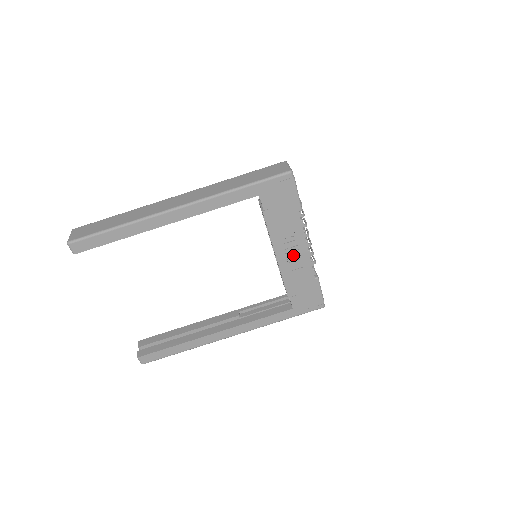
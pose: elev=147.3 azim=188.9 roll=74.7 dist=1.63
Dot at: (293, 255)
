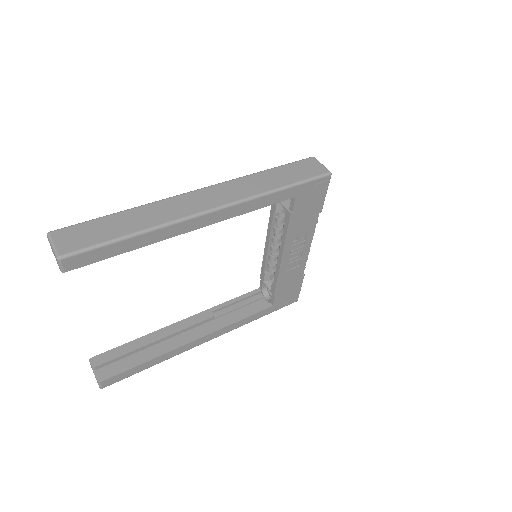
Dot at: (295, 255)
